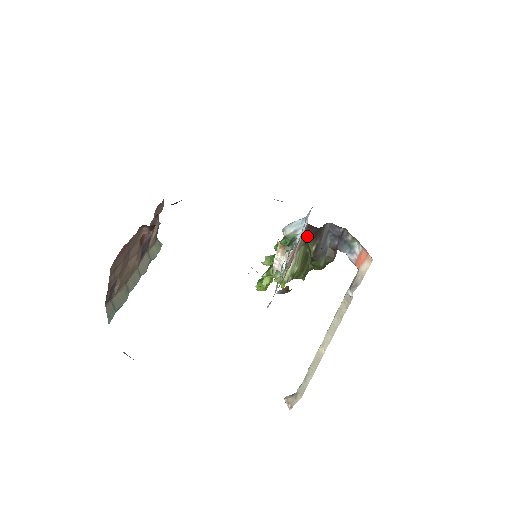
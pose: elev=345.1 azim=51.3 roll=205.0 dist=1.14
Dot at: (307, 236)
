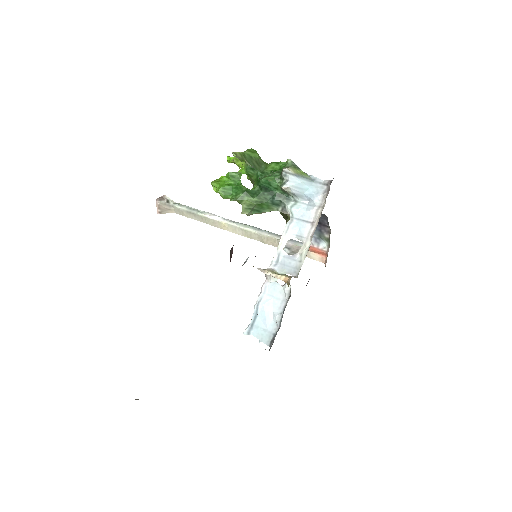
Dot at: (302, 225)
